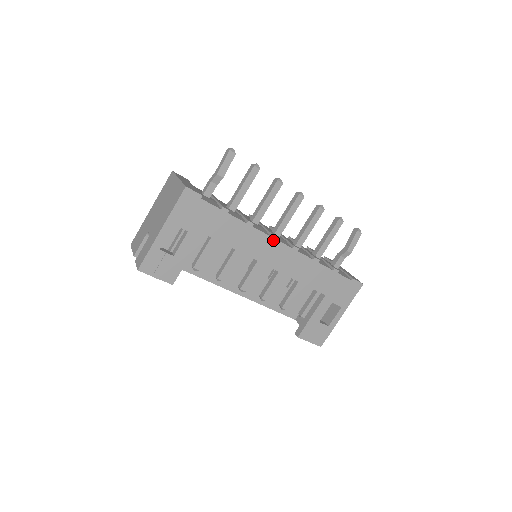
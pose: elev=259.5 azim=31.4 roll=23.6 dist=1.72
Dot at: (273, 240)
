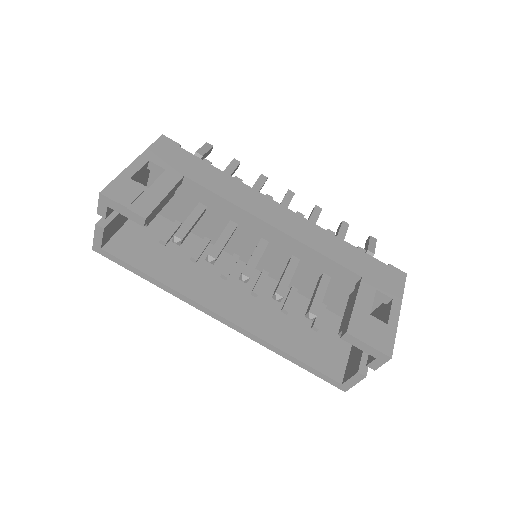
Dot at: (269, 200)
